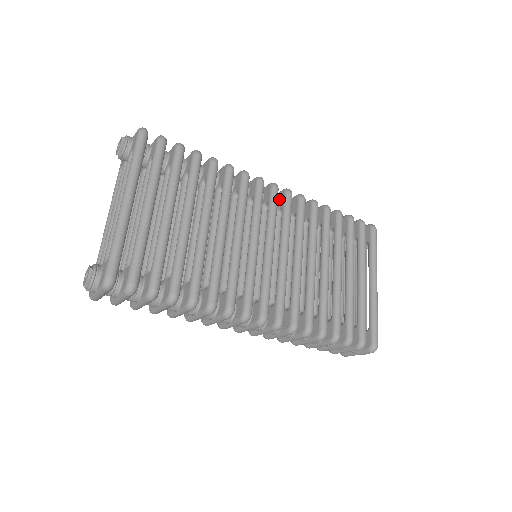
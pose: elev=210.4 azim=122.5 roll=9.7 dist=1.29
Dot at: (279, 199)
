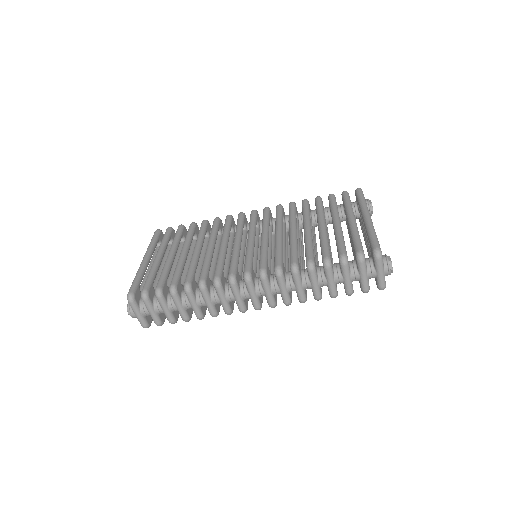
Dot at: occluded
